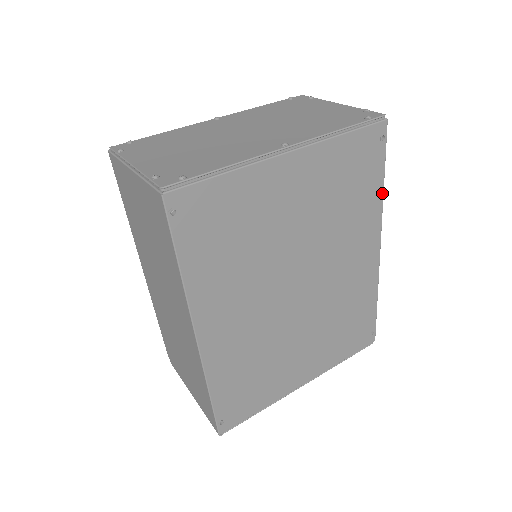
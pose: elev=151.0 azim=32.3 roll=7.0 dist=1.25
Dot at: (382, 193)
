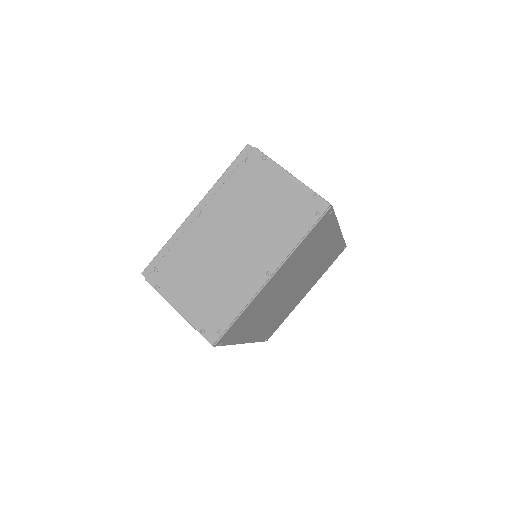
Dot at: (336, 221)
